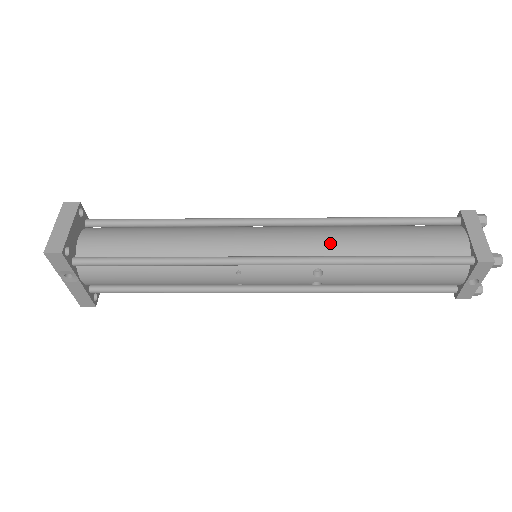
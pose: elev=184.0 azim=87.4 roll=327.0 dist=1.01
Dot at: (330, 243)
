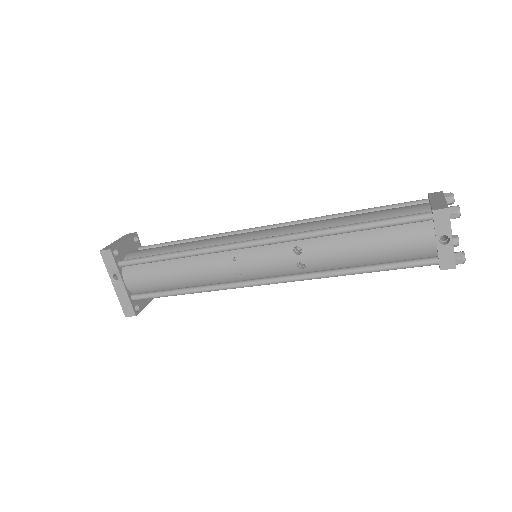
Dot at: (307, 226)
